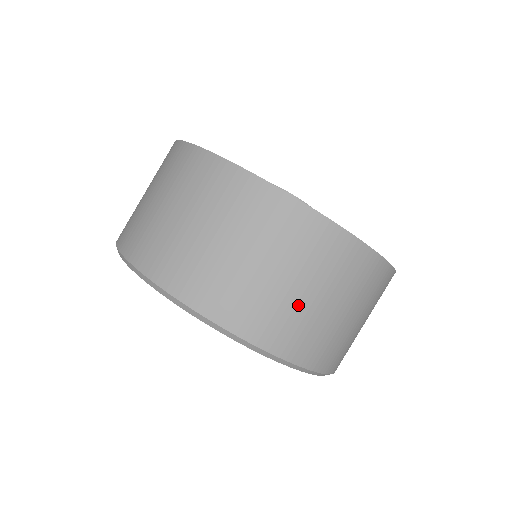
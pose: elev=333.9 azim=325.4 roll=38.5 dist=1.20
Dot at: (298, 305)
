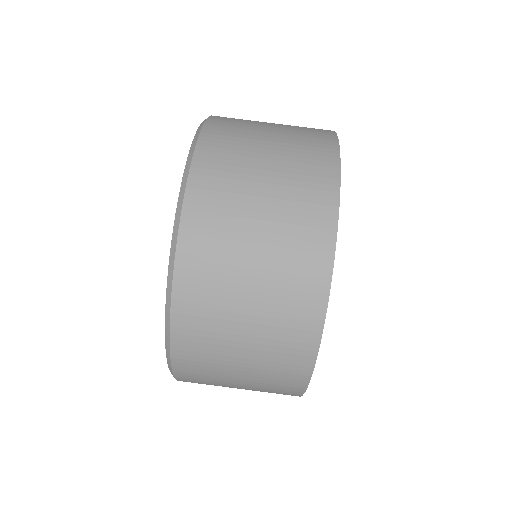
Dot at: (228, 329)
